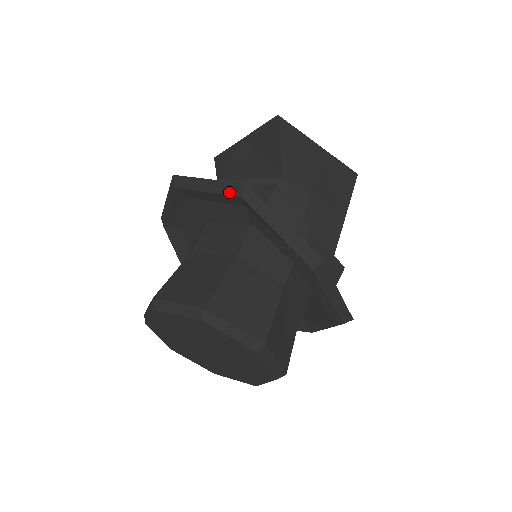
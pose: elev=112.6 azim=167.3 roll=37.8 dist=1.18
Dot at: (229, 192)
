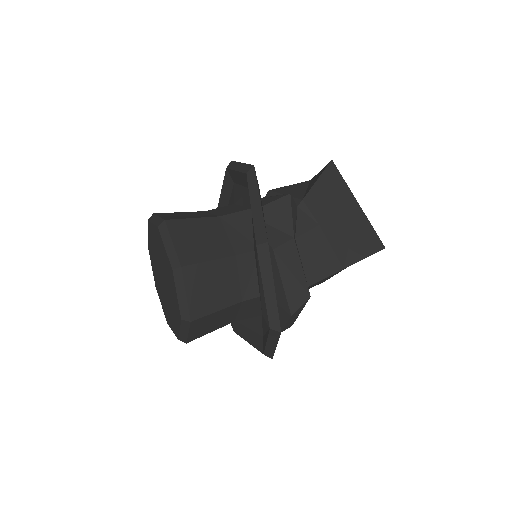
Dot at: (244, 170)
